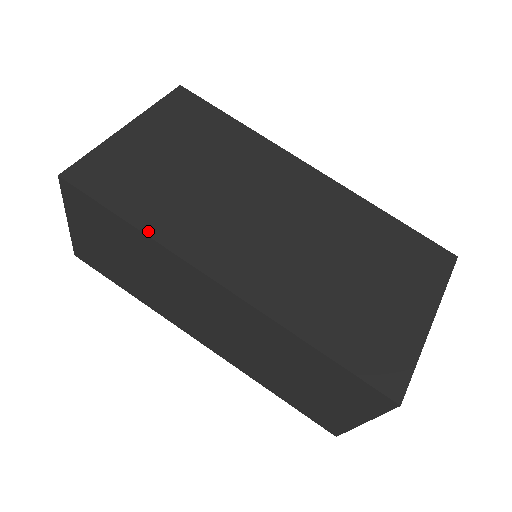
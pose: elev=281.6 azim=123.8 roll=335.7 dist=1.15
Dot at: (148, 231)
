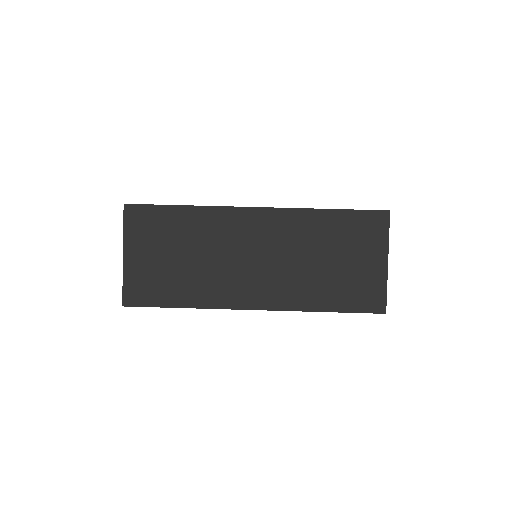
Dot at: (197, 206)
